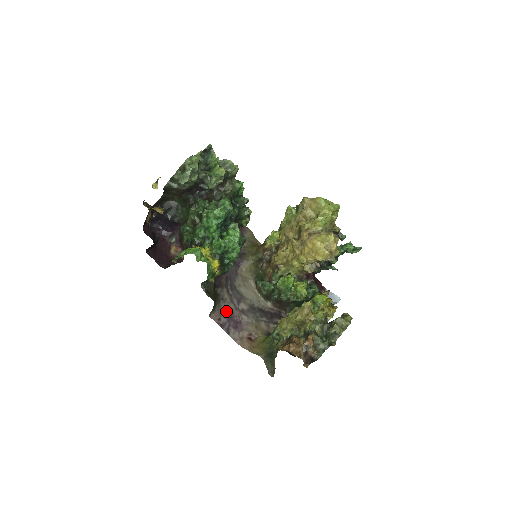
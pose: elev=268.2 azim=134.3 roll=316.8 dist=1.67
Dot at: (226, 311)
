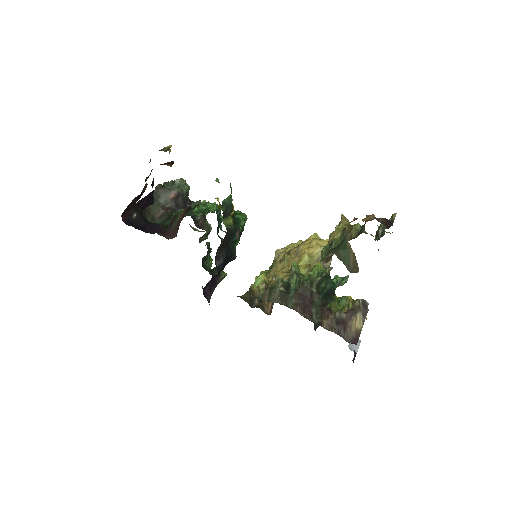
Dot at: occluded
